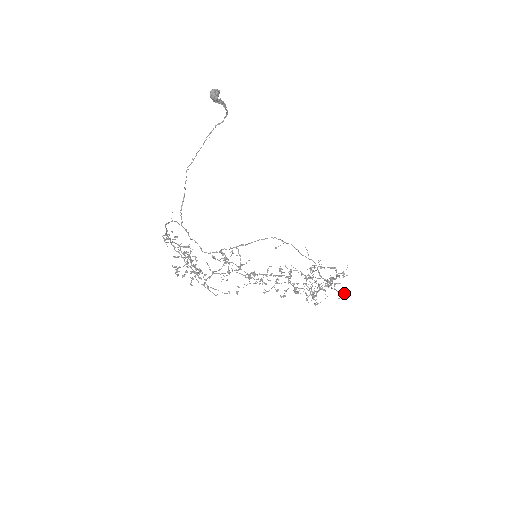
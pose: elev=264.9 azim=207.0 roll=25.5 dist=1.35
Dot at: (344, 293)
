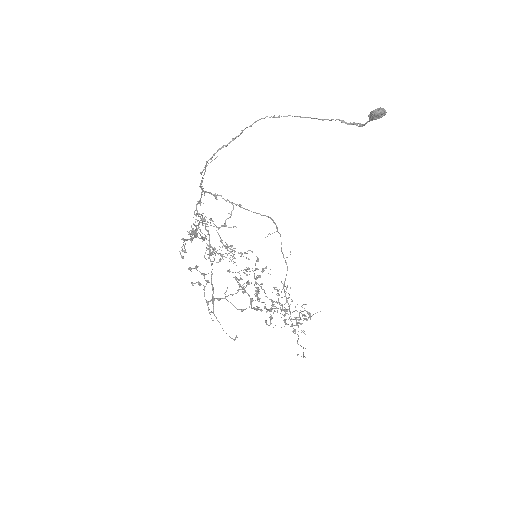
Dot at: (303, 348)
